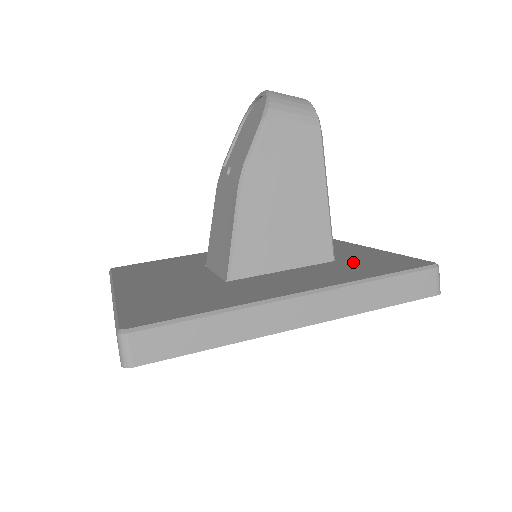
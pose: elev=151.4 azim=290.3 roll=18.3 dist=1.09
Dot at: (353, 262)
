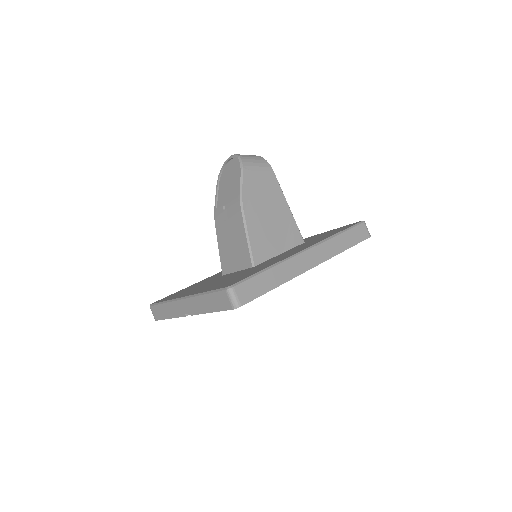
Dot at: occluded
